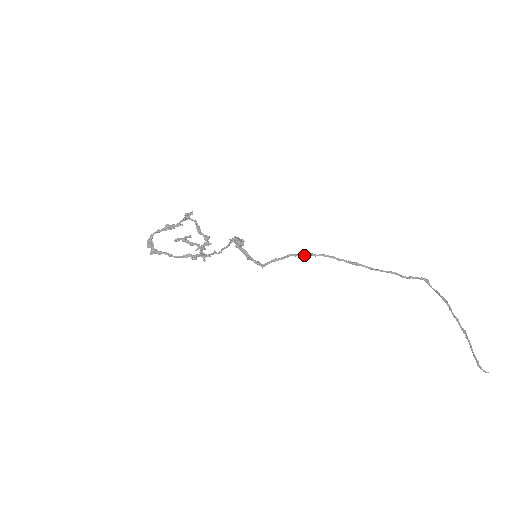
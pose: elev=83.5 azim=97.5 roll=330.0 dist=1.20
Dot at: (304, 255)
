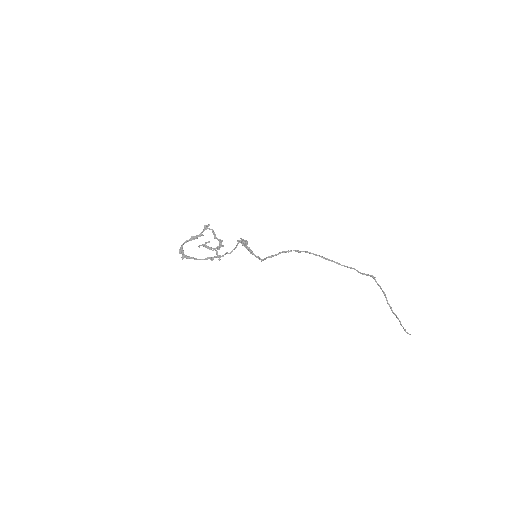
Dot at: (291, 251)
